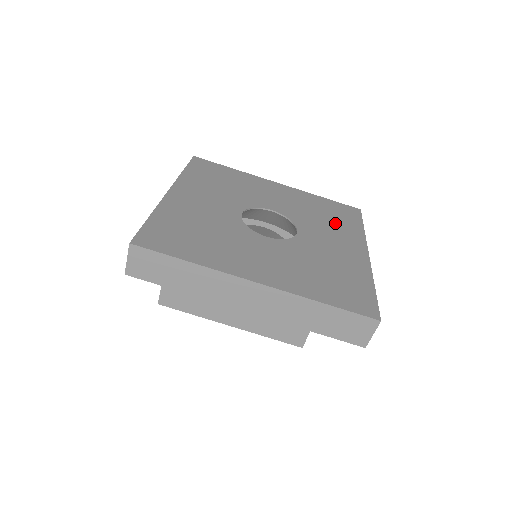
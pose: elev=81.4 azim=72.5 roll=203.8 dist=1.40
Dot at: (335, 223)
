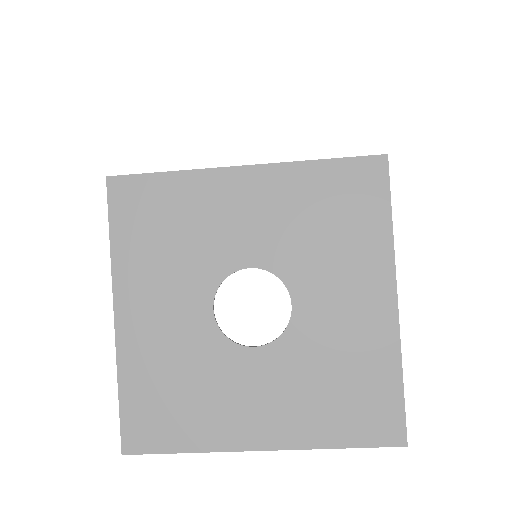
Dot at: (345, 240)
